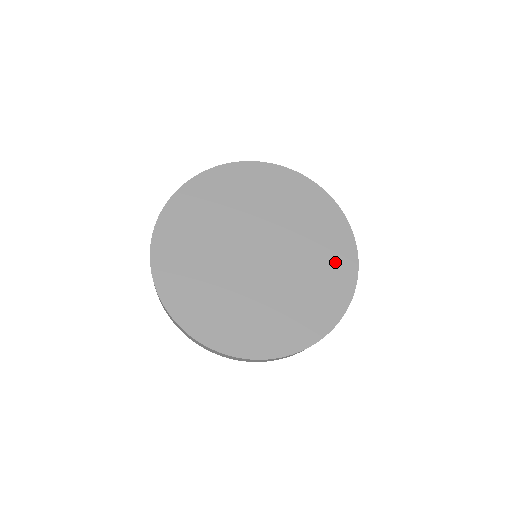
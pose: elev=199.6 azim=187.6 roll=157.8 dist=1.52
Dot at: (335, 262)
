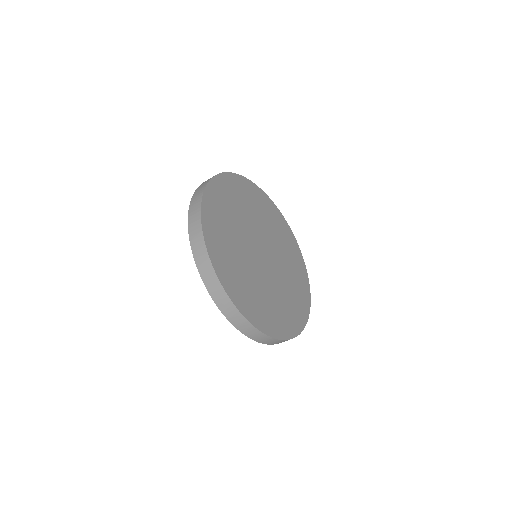
Dot at: (296, 309)
